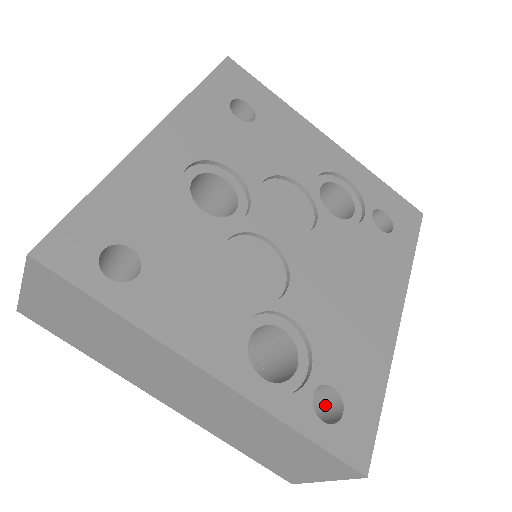
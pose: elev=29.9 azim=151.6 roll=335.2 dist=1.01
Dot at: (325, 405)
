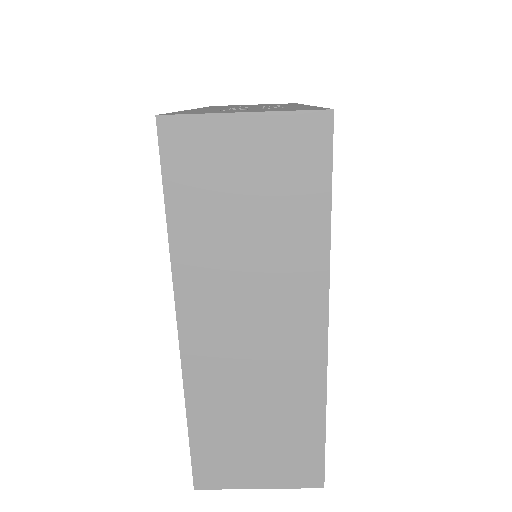
Dot at: occluded
